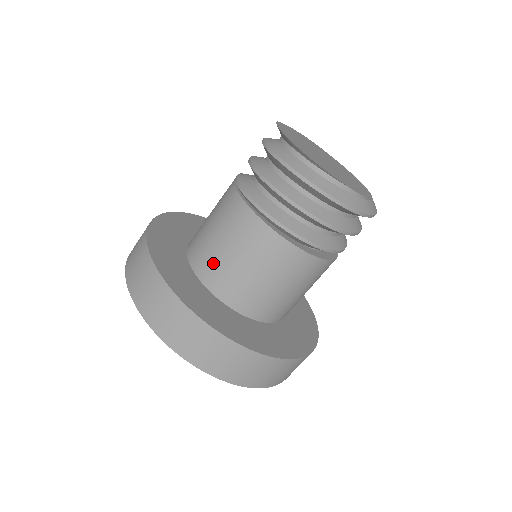
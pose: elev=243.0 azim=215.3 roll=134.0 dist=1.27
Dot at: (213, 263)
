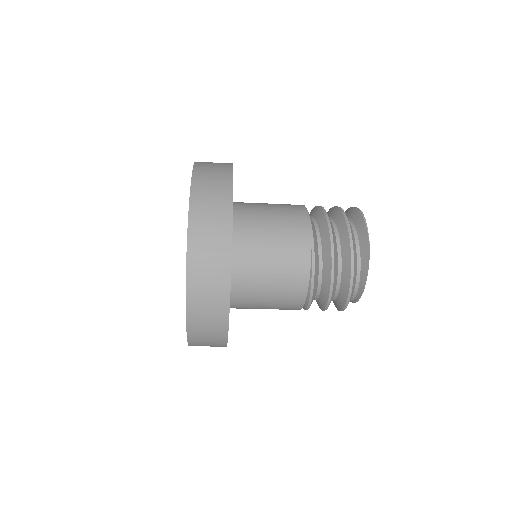
Dot at: (249, 302)
